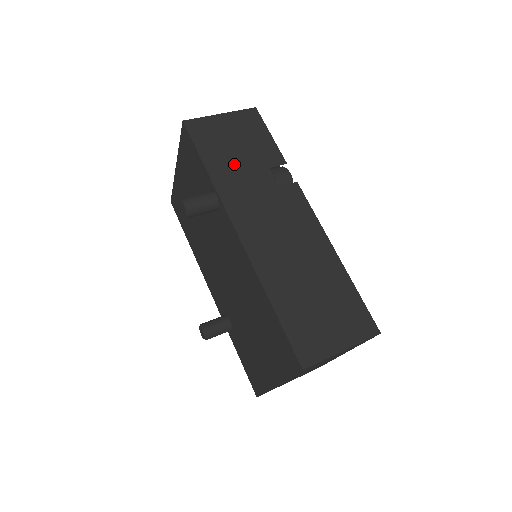
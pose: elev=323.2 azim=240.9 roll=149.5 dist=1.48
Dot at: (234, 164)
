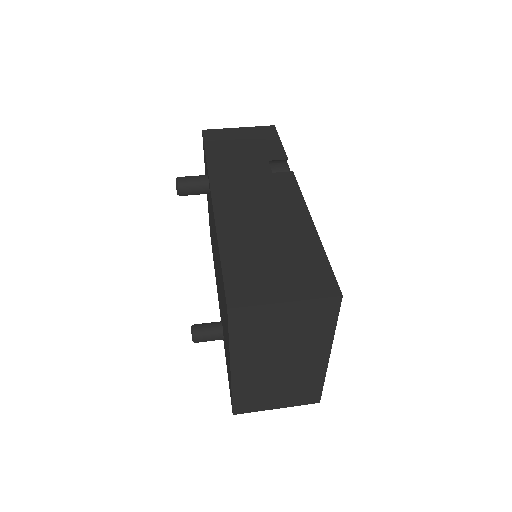
Dot at: (234, 156)
